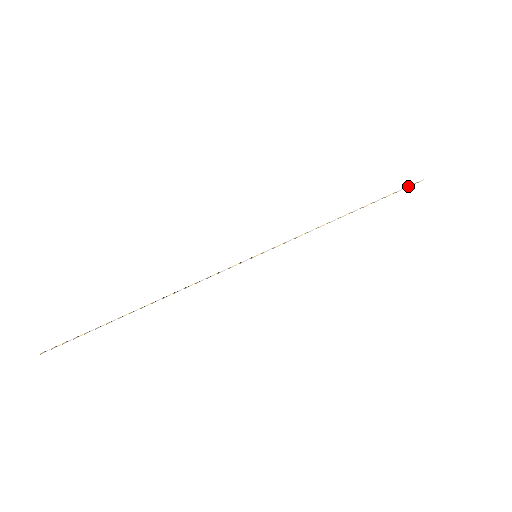
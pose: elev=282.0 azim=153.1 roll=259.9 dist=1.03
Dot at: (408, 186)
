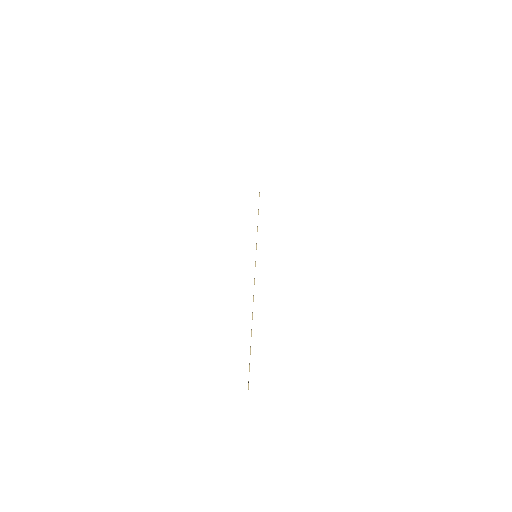
Dot at: occluded
